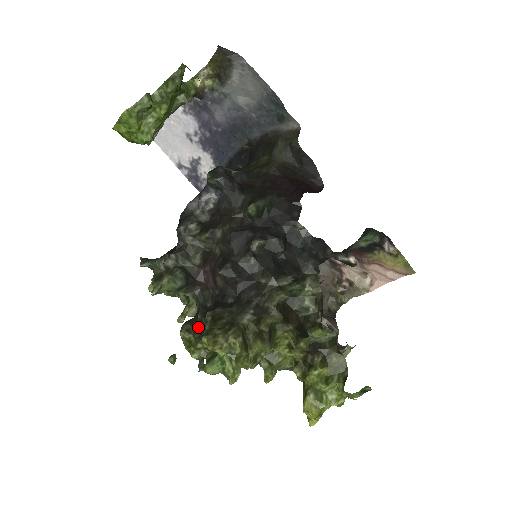
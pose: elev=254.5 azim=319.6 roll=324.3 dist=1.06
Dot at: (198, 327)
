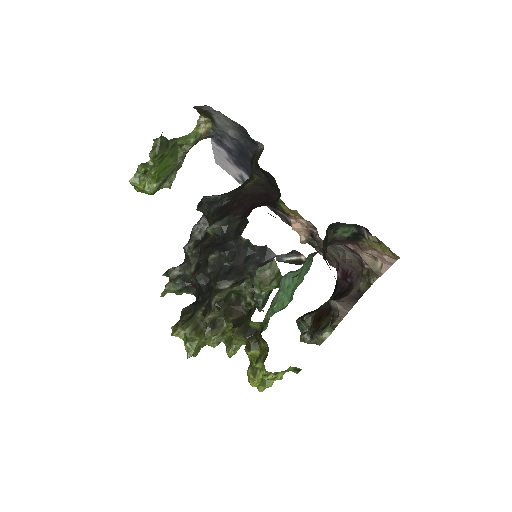
Dot at: occluded
